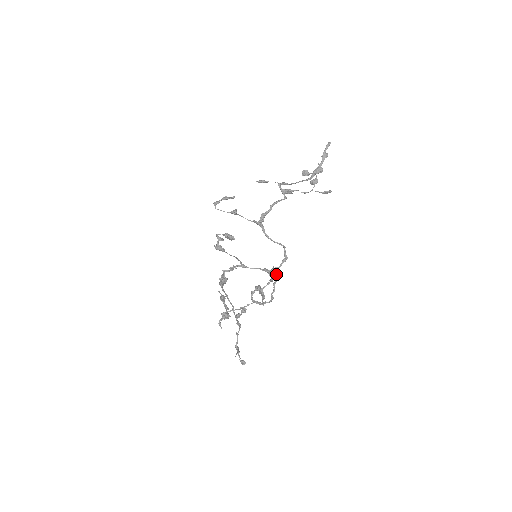
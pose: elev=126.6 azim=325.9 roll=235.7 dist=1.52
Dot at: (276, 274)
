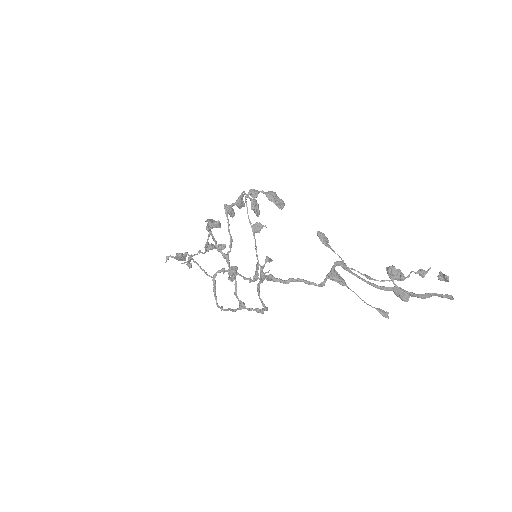
Dot at: (238, 309)
